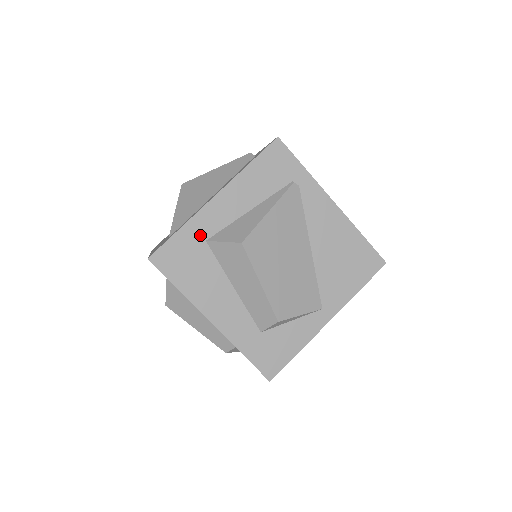
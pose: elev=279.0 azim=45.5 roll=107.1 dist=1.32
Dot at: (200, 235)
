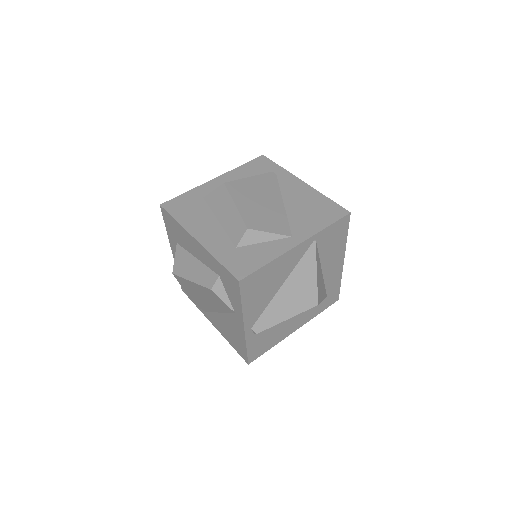
Dot at: (200, 195)
